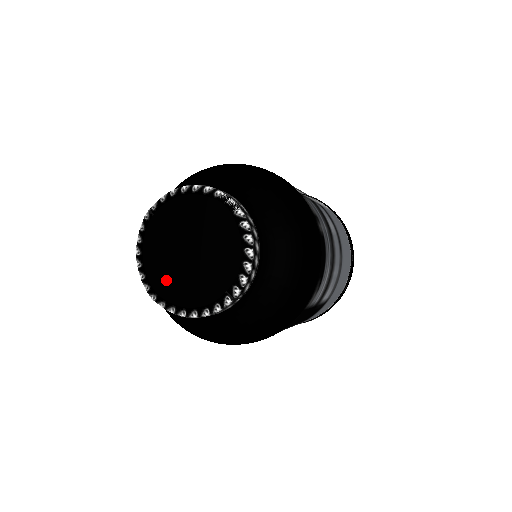
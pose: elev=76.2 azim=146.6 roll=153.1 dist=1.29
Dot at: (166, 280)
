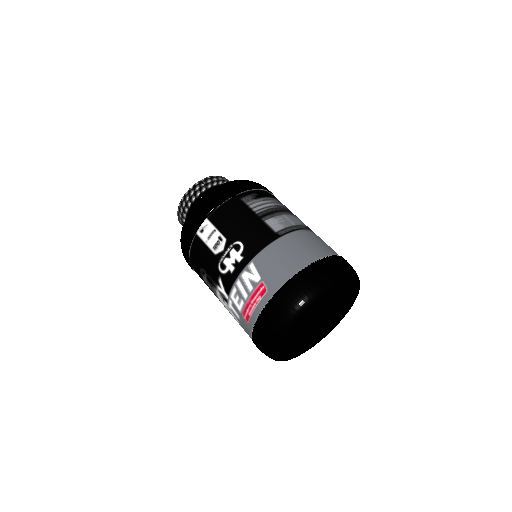
Dot at: occluded
